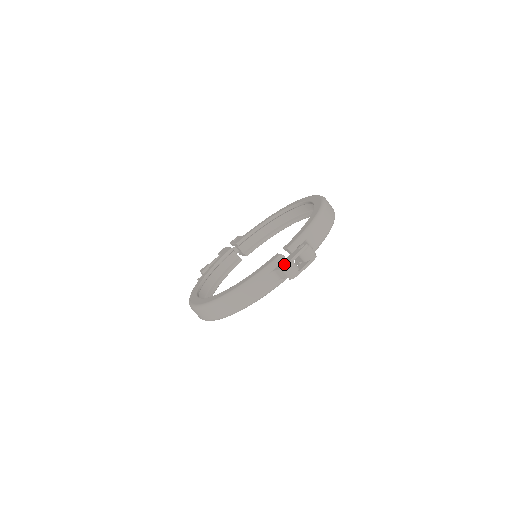
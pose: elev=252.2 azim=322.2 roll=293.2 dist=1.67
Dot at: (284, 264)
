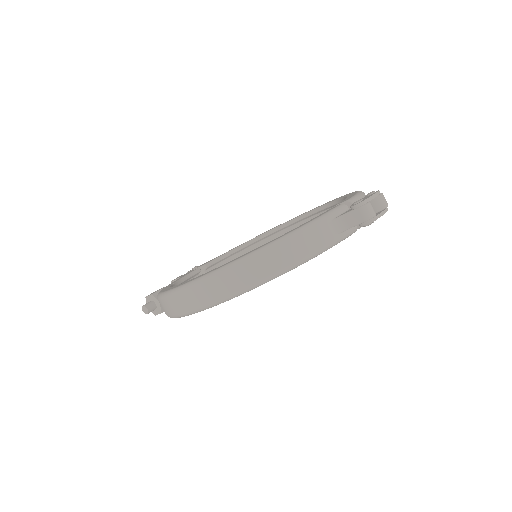
Dot at: (362, 200)
